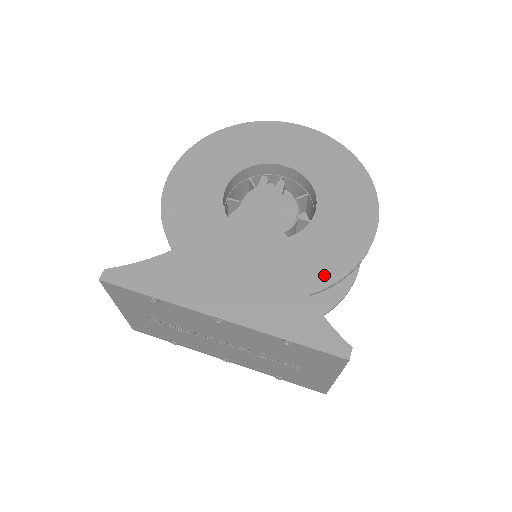
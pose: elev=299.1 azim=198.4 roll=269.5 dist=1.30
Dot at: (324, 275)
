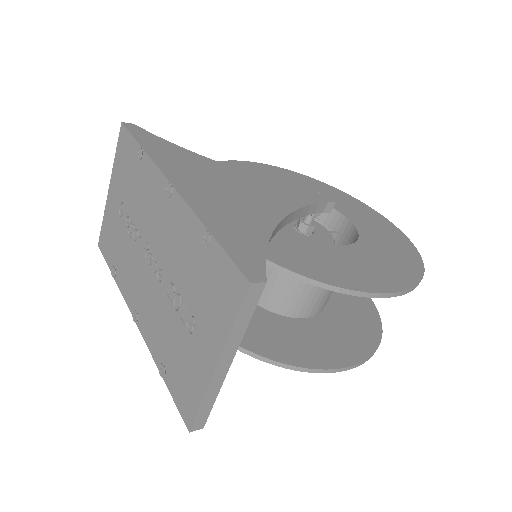
Dot at: (303, 267)
